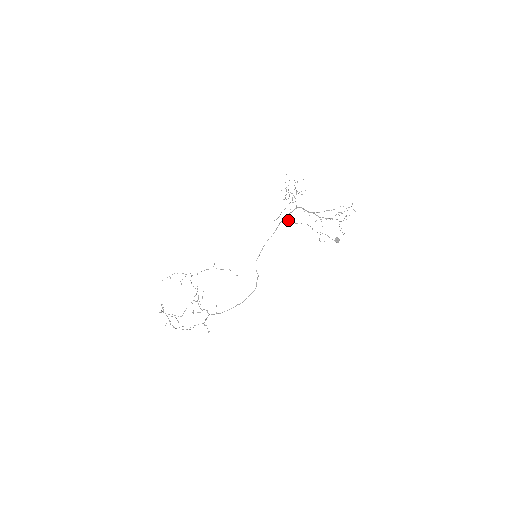
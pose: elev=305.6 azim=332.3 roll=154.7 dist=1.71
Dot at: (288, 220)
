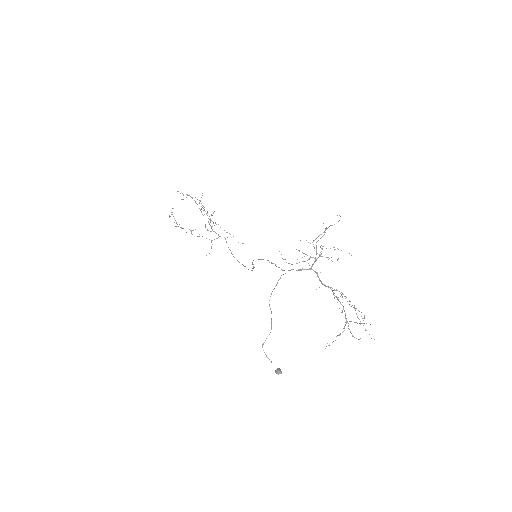
Dot at: (276, 285)
